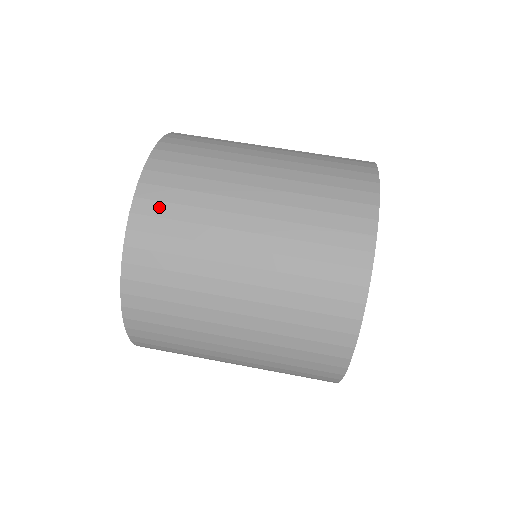
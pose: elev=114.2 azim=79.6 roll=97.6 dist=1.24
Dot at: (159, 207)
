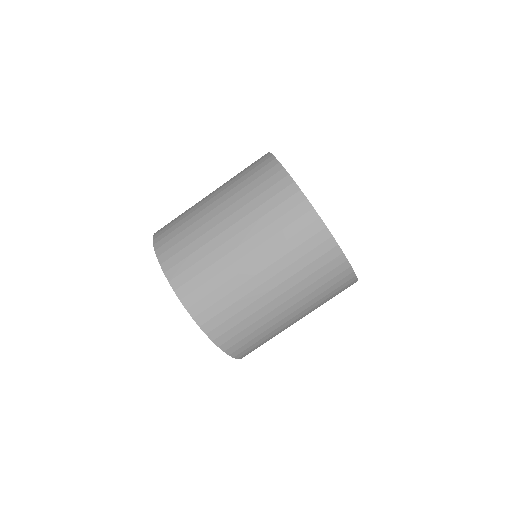
Dot at: (203, 303)
